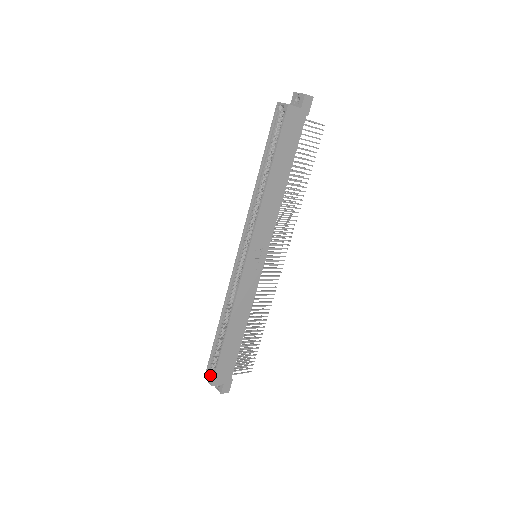
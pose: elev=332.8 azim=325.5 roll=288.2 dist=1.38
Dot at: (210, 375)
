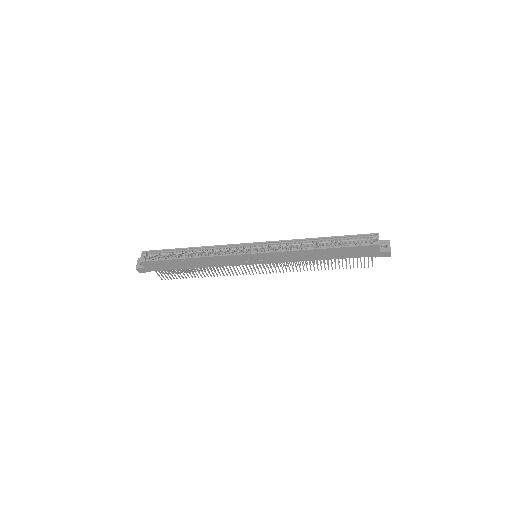
Dot at: (147, 255)
